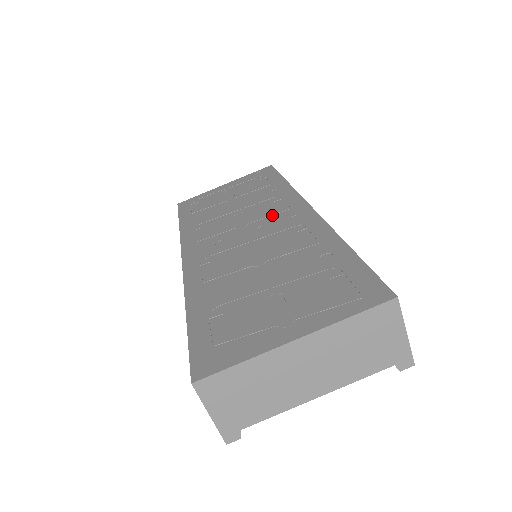
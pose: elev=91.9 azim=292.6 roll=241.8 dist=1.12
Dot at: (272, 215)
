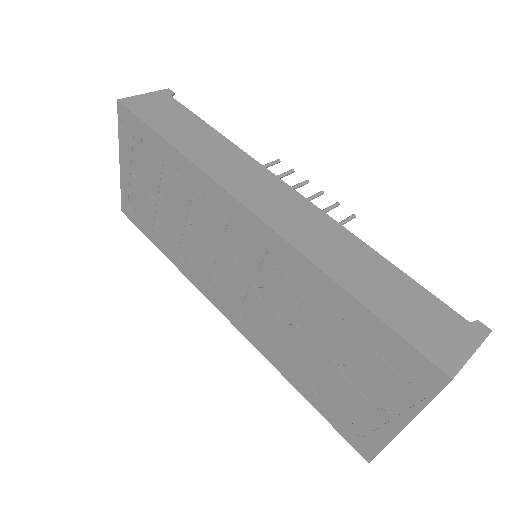
Dot at: (226, 231)
